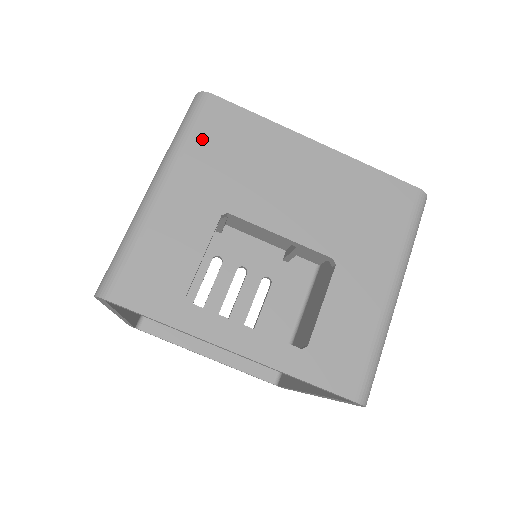
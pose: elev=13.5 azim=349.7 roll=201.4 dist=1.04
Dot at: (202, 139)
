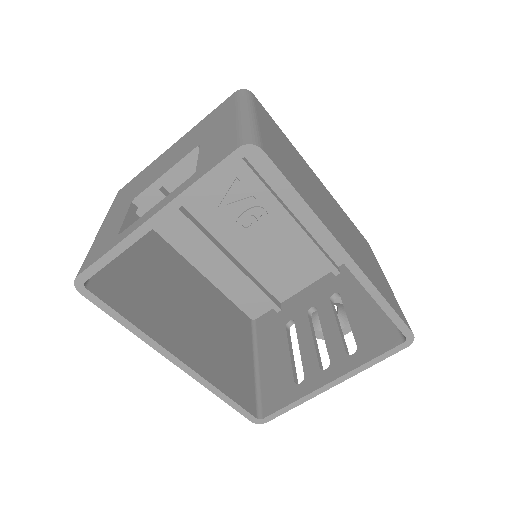
Dot at: (117, 201)
